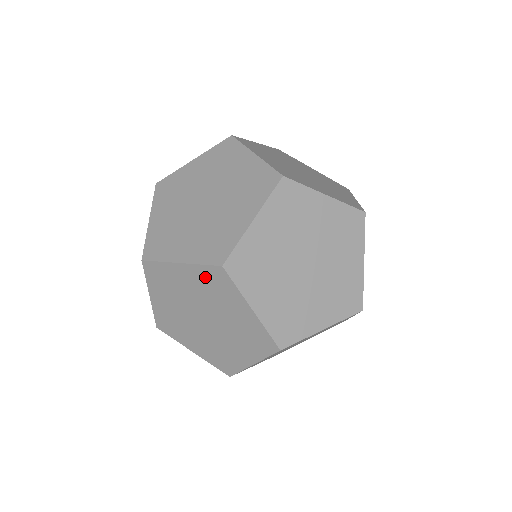
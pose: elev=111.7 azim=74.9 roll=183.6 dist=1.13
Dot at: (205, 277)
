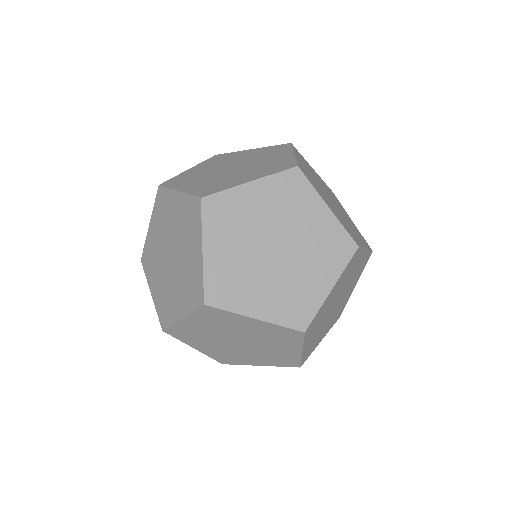
Dot at: occluded
